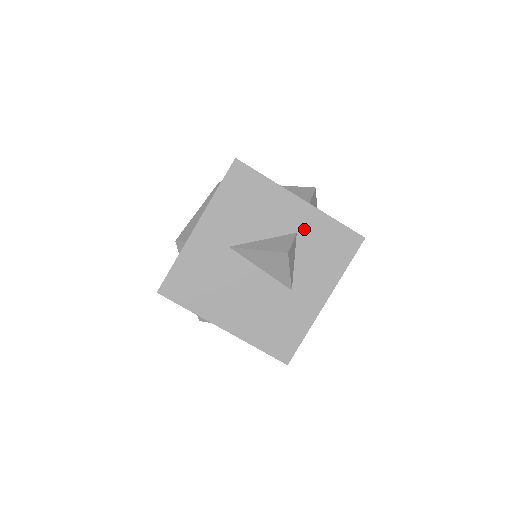
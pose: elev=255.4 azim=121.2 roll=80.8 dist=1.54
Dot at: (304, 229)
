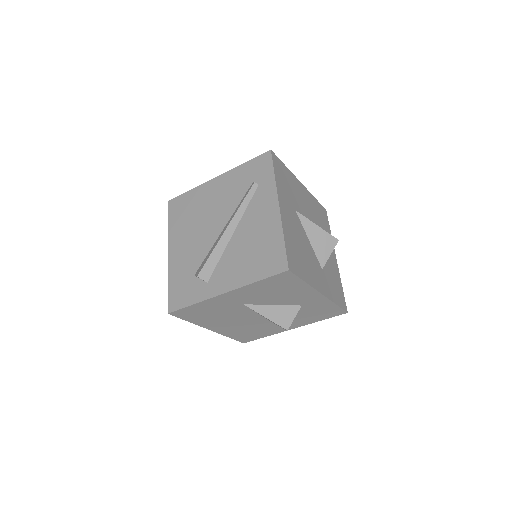
Dot at: (309, 305)
